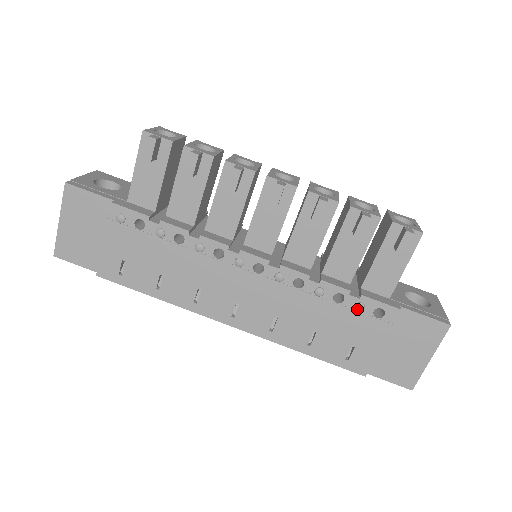
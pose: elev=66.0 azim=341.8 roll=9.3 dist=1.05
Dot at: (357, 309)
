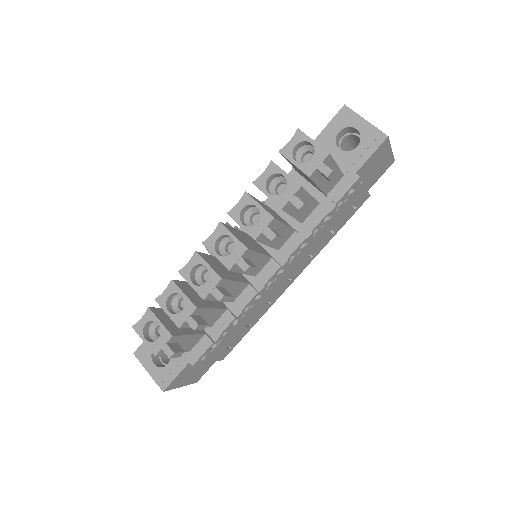
Dot at: (340, 207)
